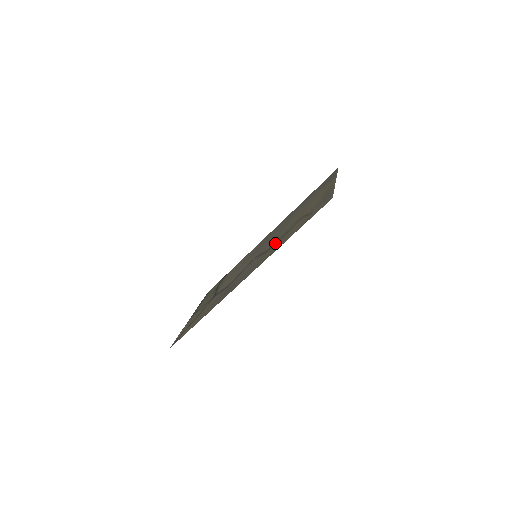
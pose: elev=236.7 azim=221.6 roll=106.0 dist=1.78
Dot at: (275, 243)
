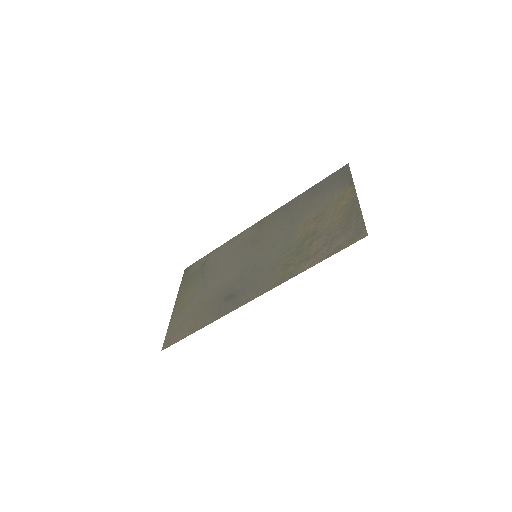
Dot at: (287, 256)
